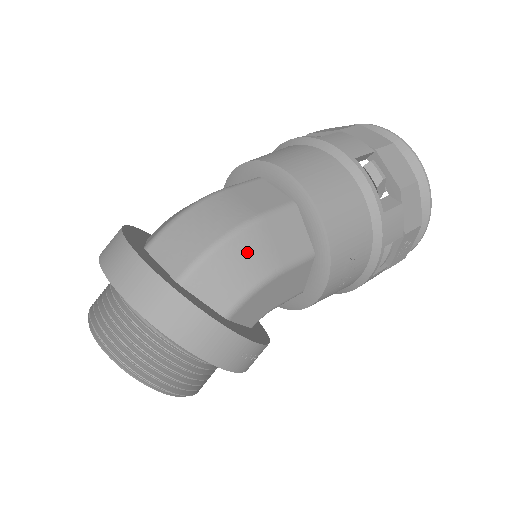
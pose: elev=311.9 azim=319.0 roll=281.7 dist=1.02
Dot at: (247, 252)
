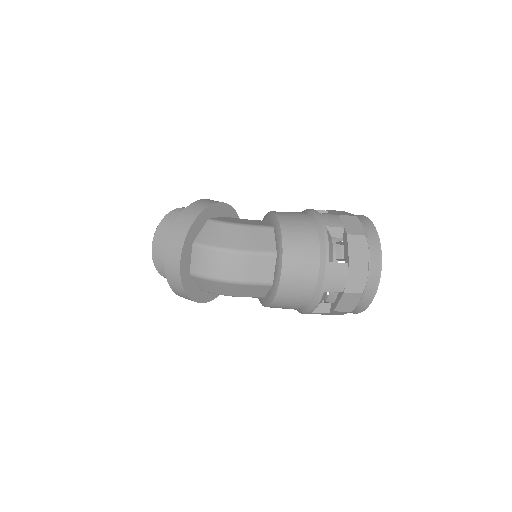
Dot at: (227, 288)
